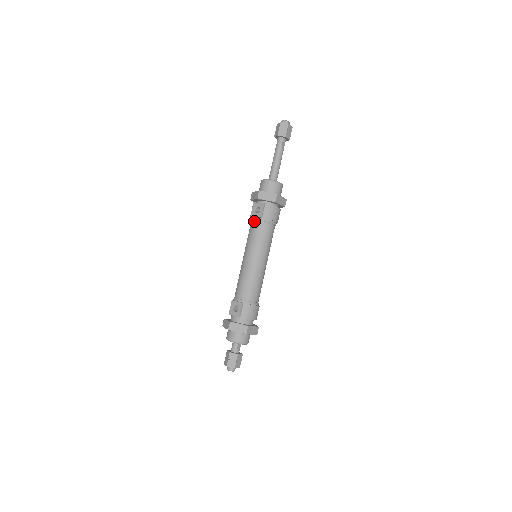
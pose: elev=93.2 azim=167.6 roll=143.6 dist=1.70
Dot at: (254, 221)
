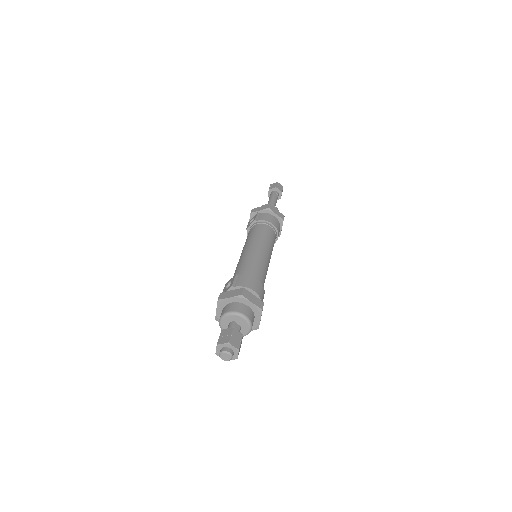
Dot at: (250, 230)
